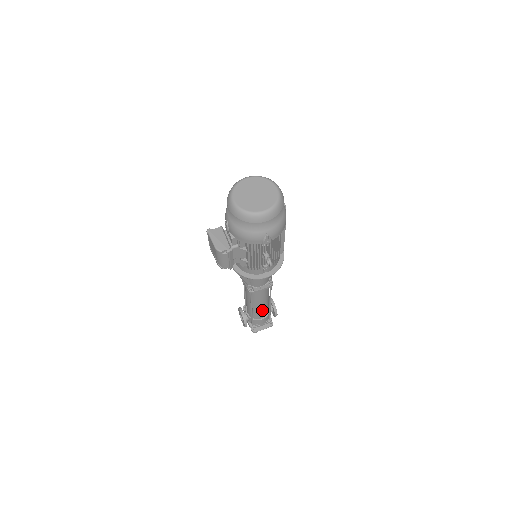
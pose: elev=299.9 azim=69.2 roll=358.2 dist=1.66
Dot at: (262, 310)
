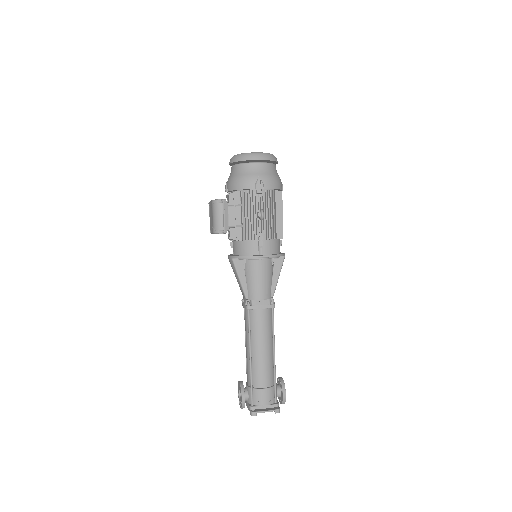
Dot at: (264, 365)
